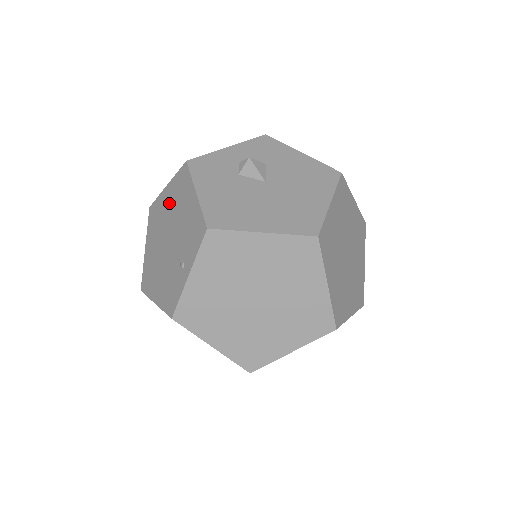
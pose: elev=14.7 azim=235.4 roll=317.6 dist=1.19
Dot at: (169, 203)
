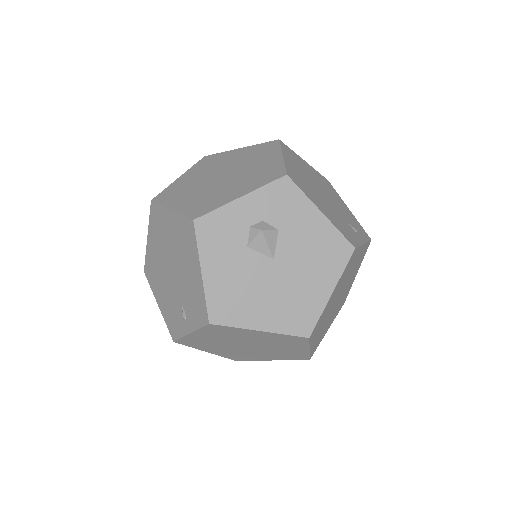
Dot at: (173, 235)
